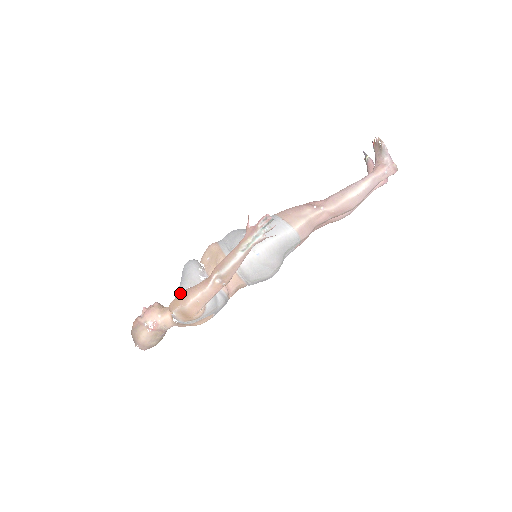
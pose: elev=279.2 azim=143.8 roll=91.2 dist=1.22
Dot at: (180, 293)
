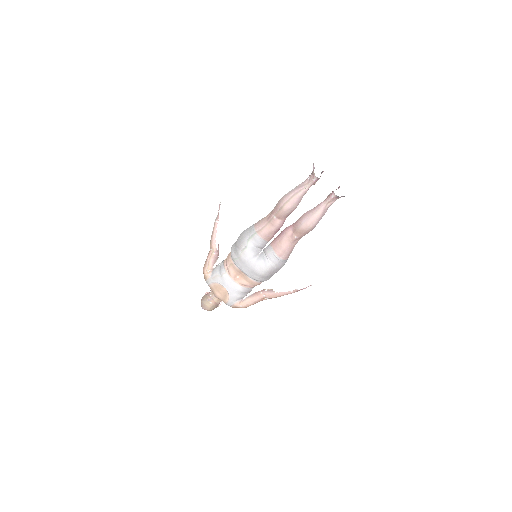
Dot at: occluded
